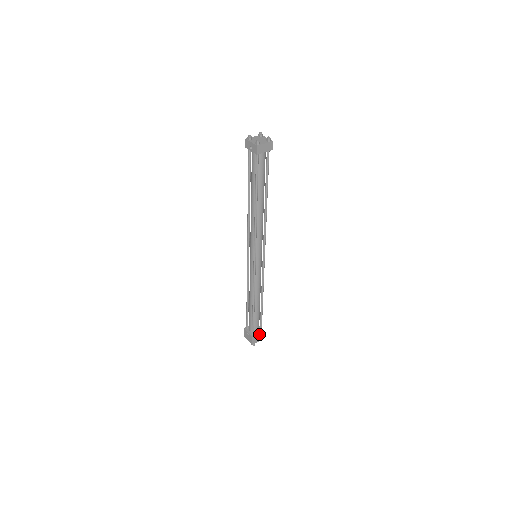
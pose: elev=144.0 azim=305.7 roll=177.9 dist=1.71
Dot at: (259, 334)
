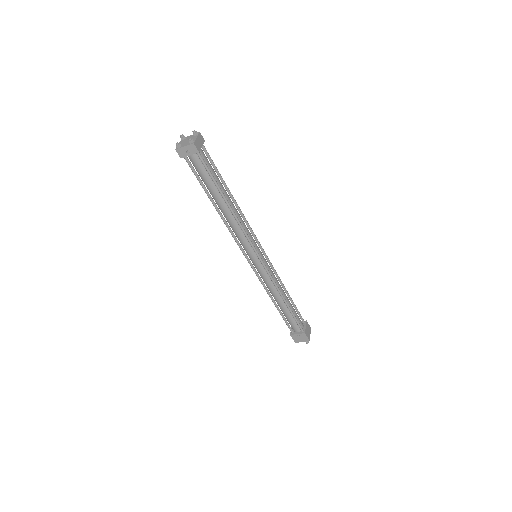
Dot at: (306, 327)
